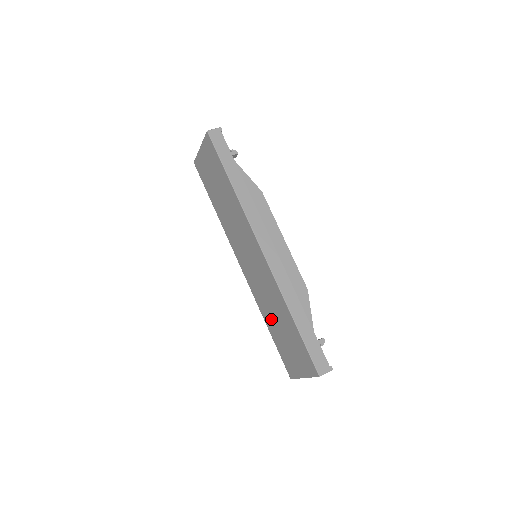
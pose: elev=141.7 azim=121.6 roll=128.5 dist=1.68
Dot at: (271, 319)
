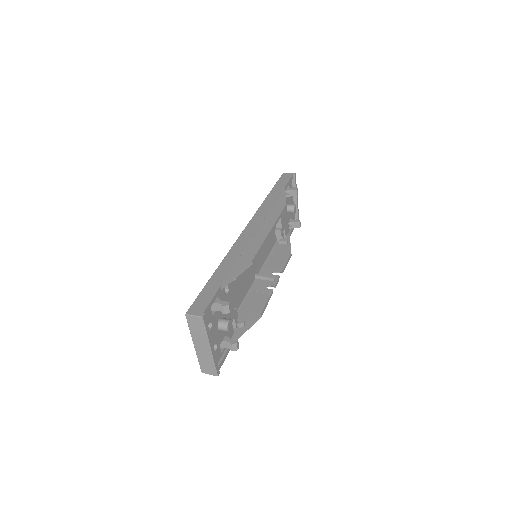
Dot at: occluded
